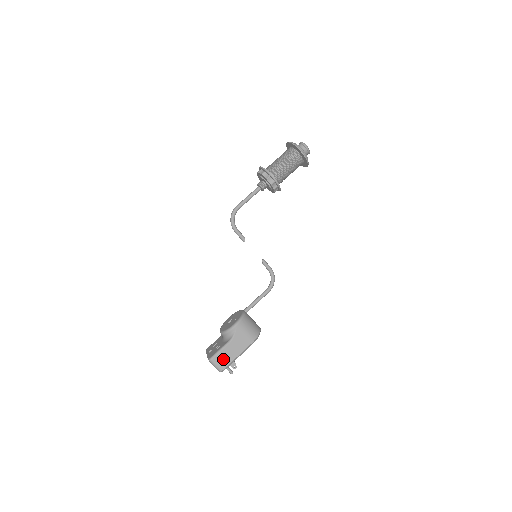
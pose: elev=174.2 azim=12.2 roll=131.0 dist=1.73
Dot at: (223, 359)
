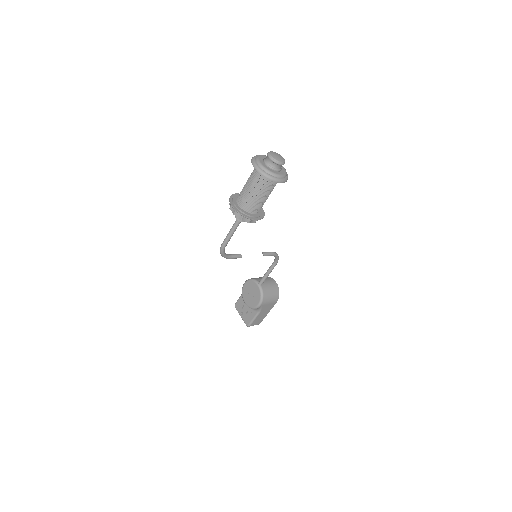
Dot at: (258, 321)
